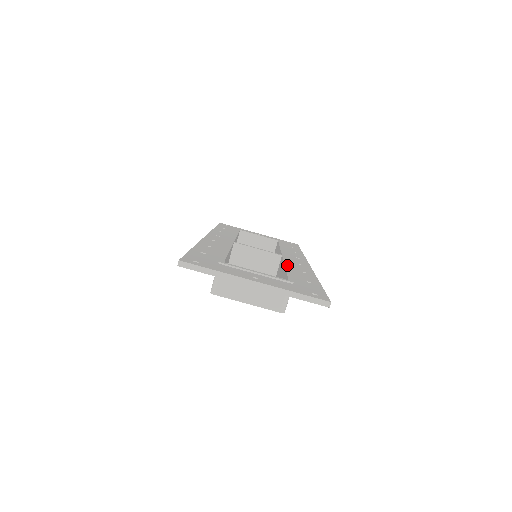
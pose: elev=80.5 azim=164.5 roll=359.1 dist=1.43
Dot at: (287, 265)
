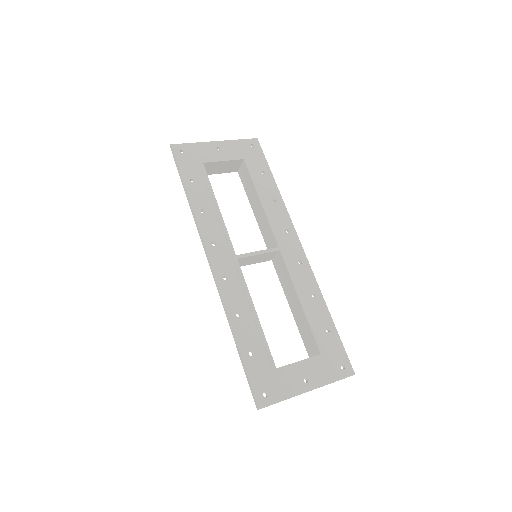
Dot at: (299, 294)
